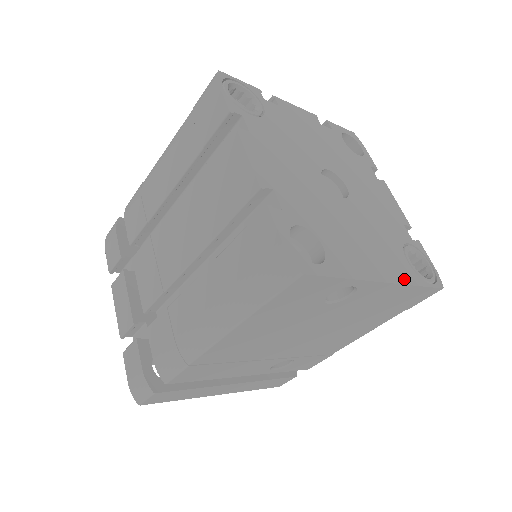
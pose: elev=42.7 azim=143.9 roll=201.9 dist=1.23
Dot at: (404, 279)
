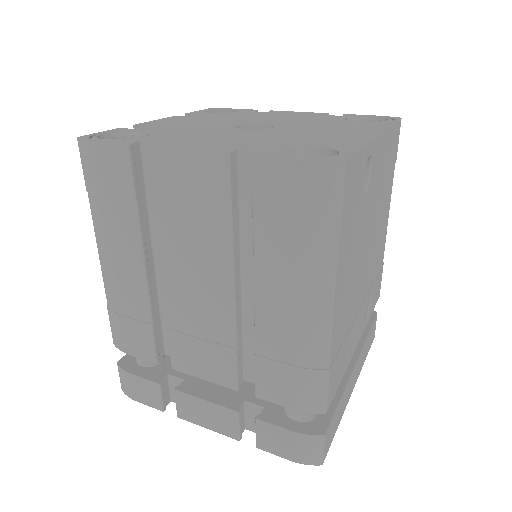
Dot at: (381, 128)
